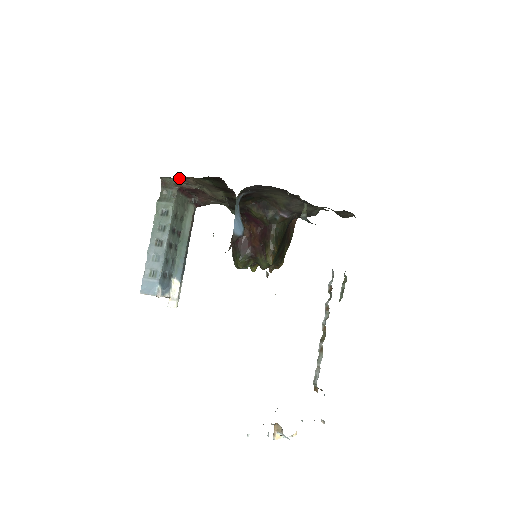
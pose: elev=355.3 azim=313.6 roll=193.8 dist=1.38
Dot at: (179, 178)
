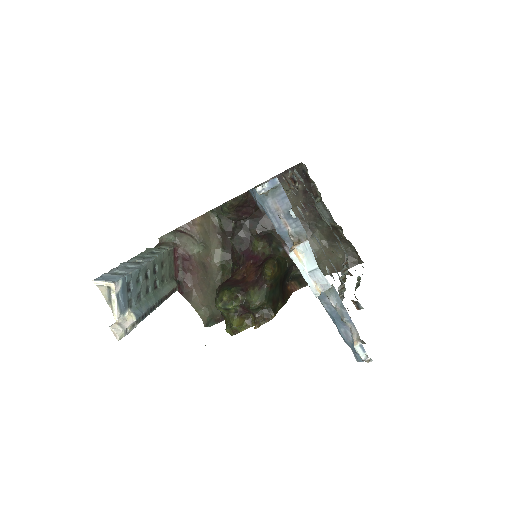
Dot at: (185, 224)
